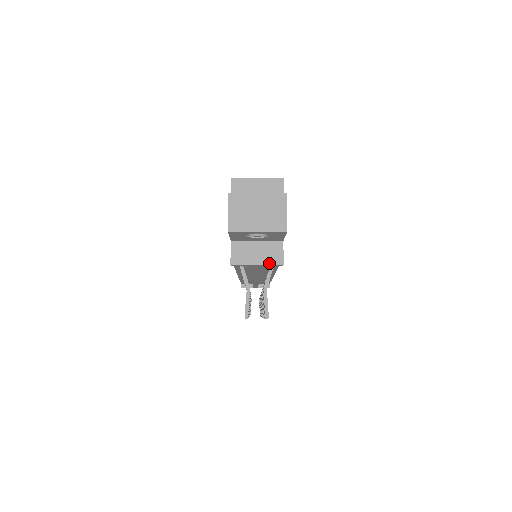
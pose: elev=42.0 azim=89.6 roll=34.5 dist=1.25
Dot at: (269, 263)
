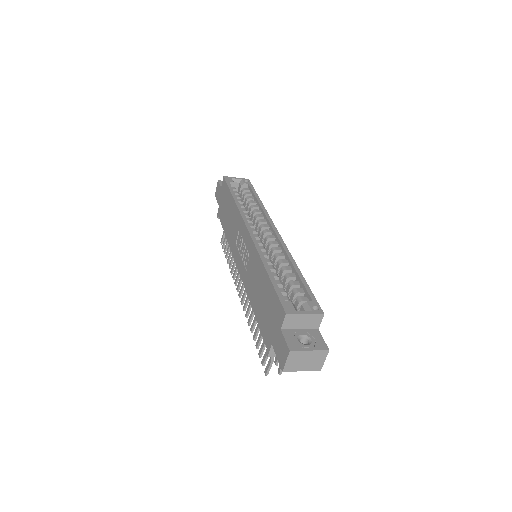
Dot at: occluded
